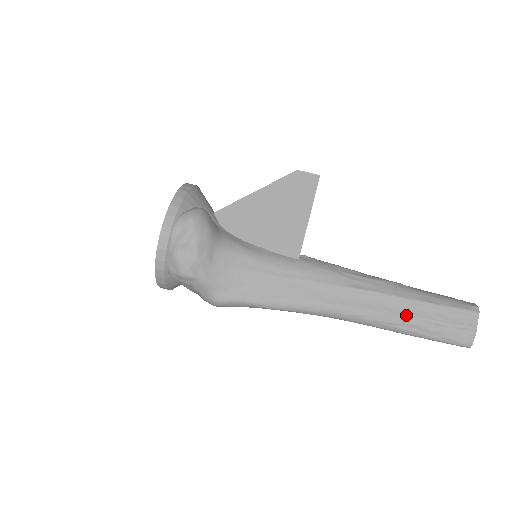
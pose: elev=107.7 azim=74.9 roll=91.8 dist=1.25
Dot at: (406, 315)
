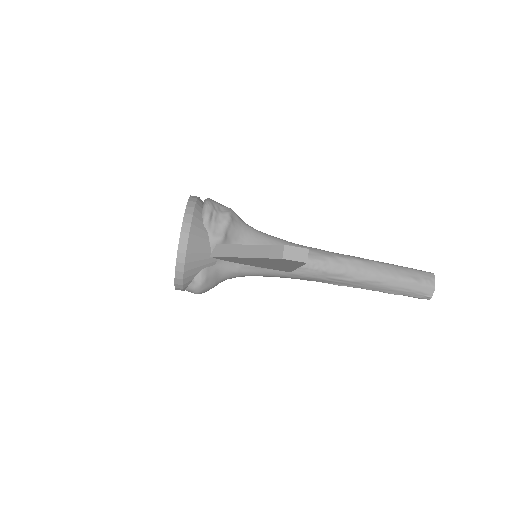
Dot at: occluded
